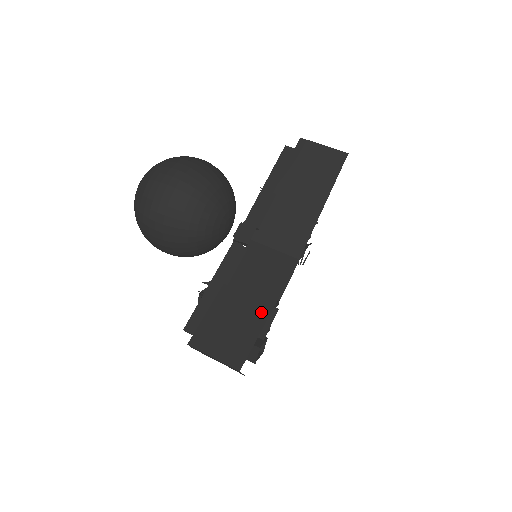
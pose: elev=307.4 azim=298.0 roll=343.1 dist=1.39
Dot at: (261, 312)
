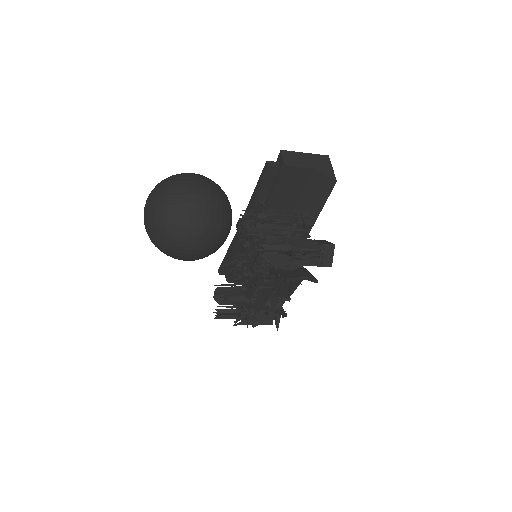
Dot at: occluded
